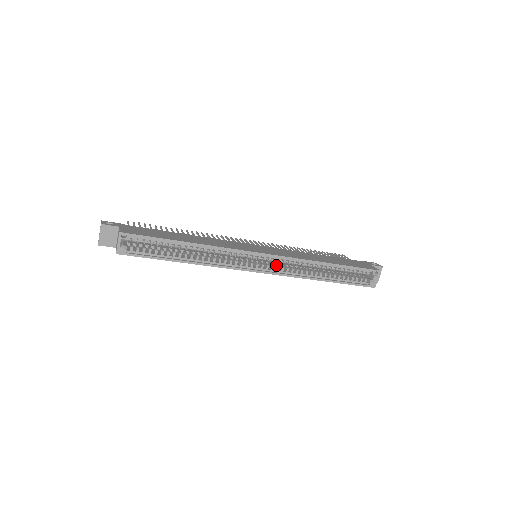
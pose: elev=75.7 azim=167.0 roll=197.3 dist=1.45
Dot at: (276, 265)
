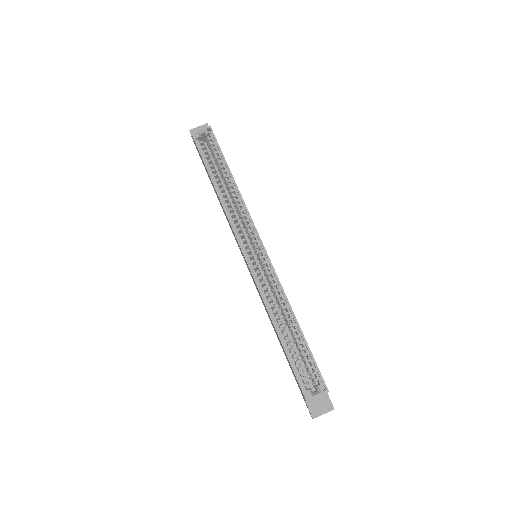
Dot at: occluded
